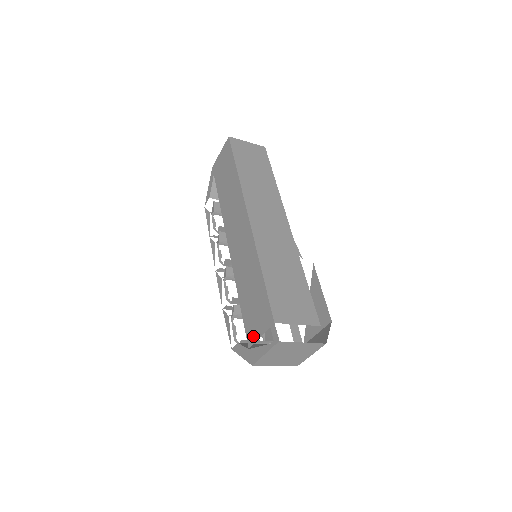
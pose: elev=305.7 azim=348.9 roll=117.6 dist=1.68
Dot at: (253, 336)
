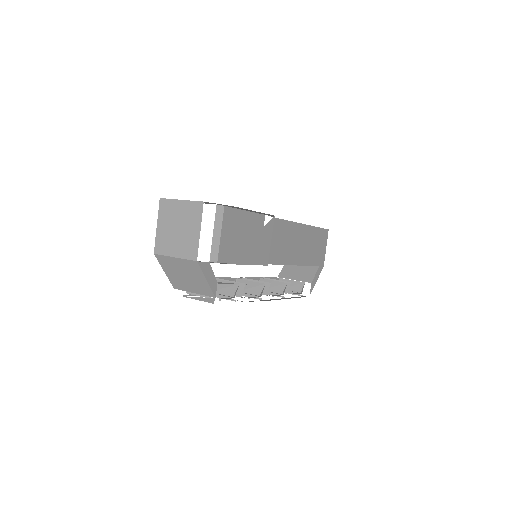
Dot at: occluded
